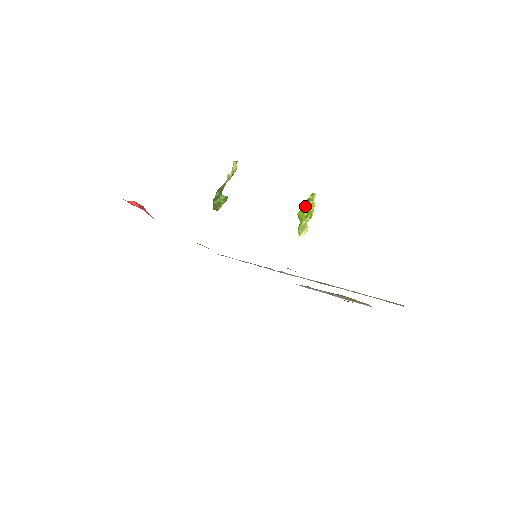
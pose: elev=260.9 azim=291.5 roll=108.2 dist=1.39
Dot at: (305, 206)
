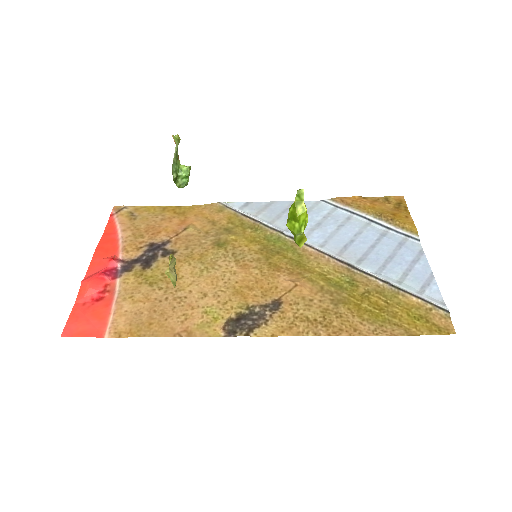
Dot at: (293, 216)
